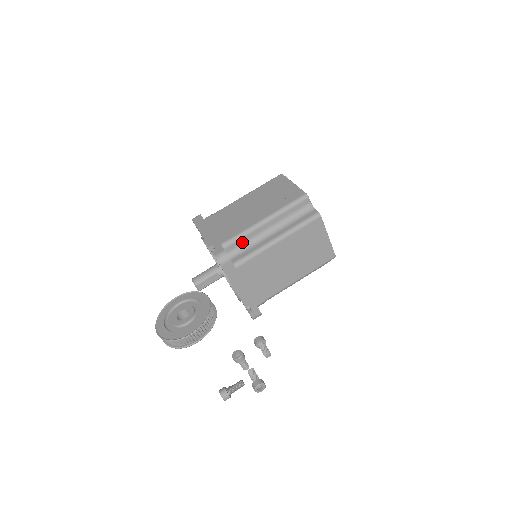
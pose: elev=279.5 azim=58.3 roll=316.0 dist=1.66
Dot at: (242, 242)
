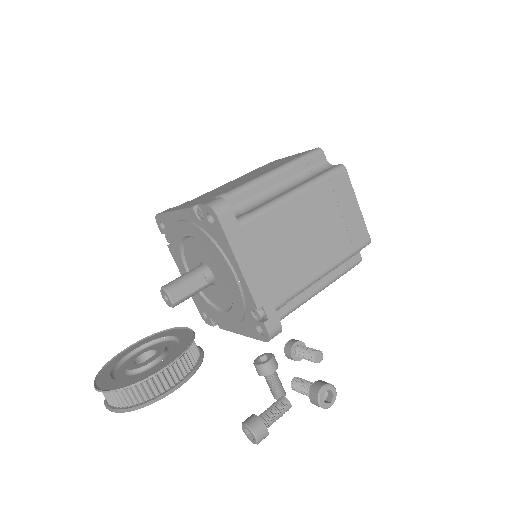
Dot at: (242, 200)
